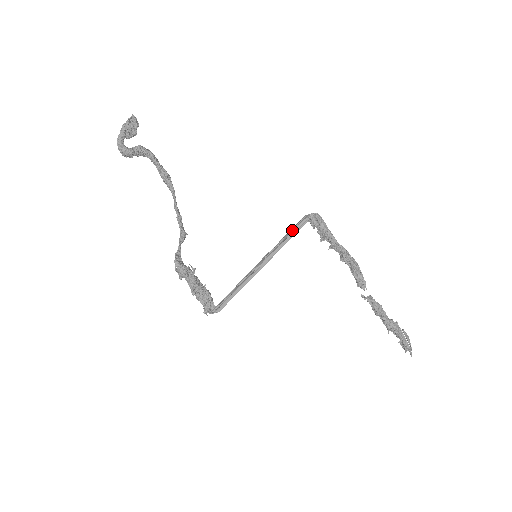
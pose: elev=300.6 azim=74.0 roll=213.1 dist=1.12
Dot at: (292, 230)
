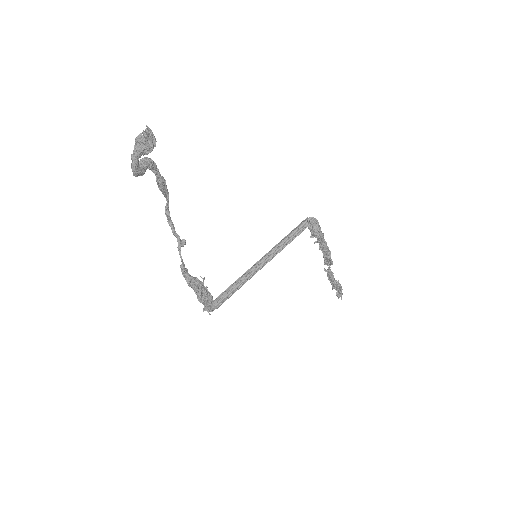
Dot at: (296, 235)
